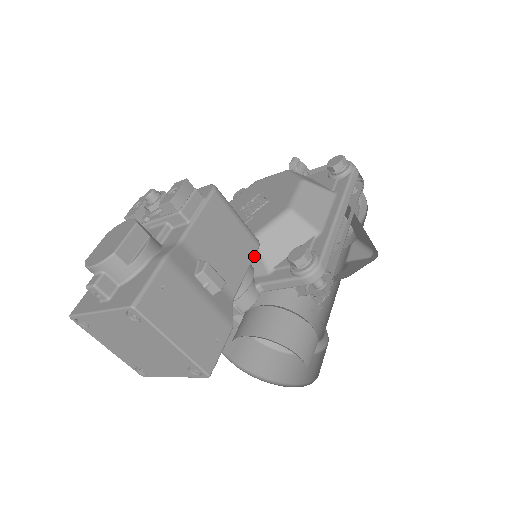
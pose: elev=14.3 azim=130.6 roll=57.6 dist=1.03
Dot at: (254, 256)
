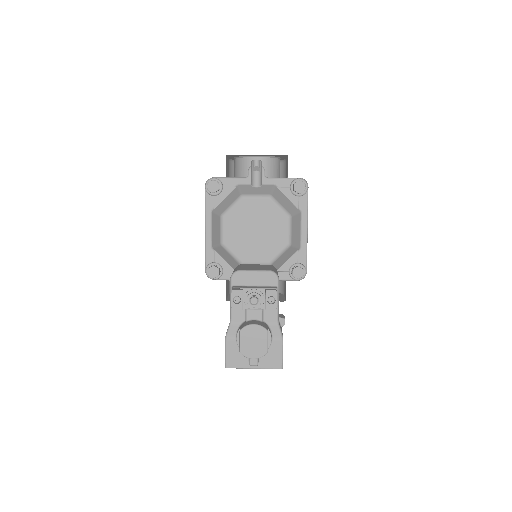
Dot at: occluded
